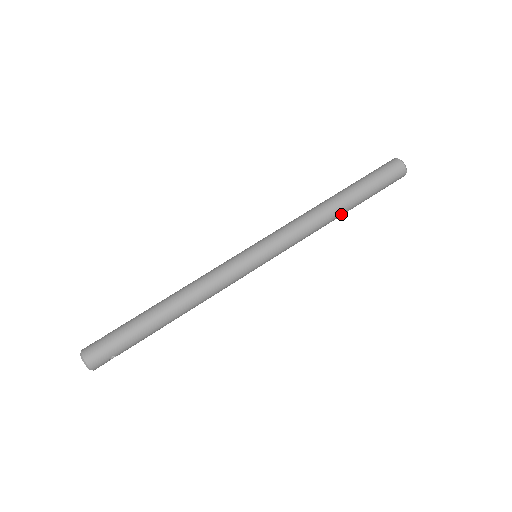
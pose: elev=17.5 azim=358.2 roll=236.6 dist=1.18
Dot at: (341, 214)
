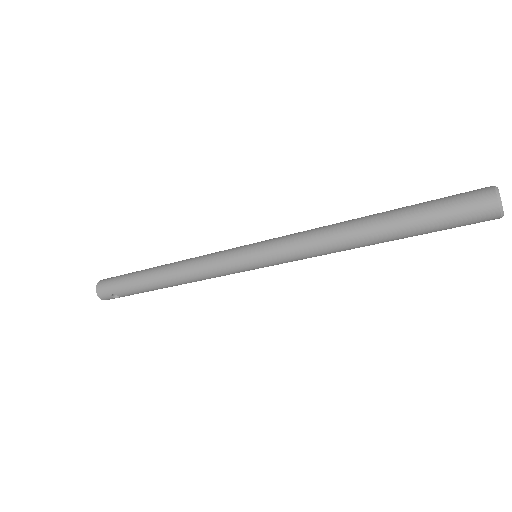
Dot at: (368, 241)
